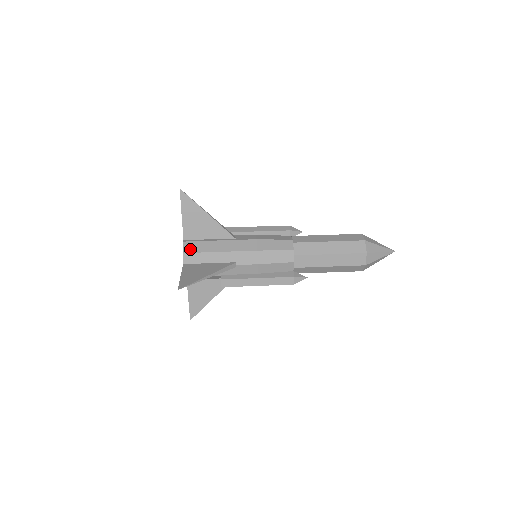
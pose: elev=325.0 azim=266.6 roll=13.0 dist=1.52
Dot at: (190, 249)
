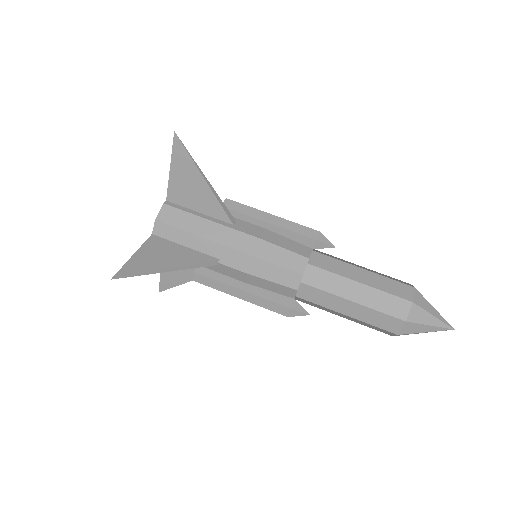
Dot at: (167, 218)
